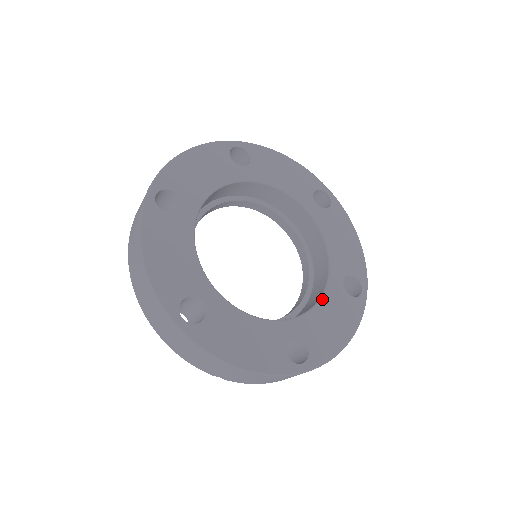
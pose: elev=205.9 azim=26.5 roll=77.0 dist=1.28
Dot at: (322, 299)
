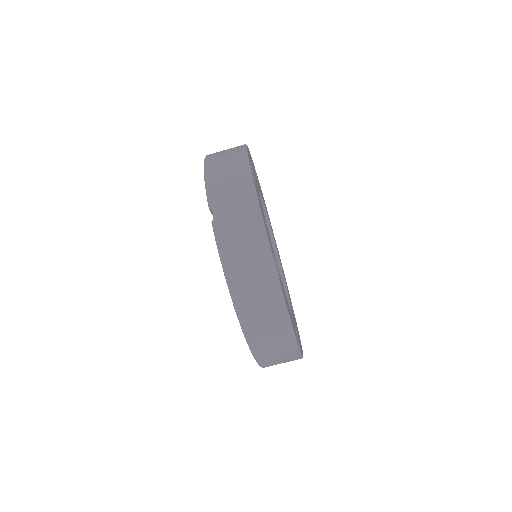
Dot at: occluded
